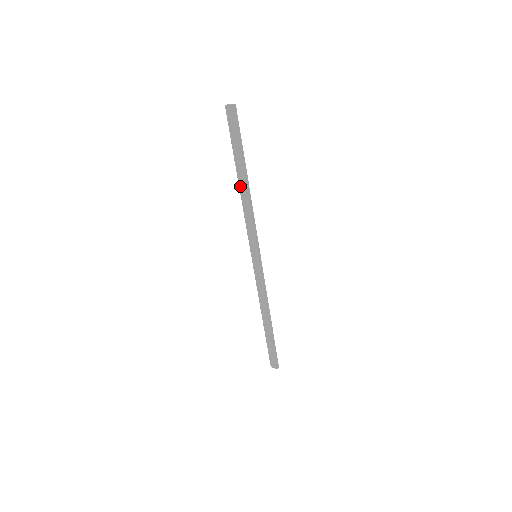
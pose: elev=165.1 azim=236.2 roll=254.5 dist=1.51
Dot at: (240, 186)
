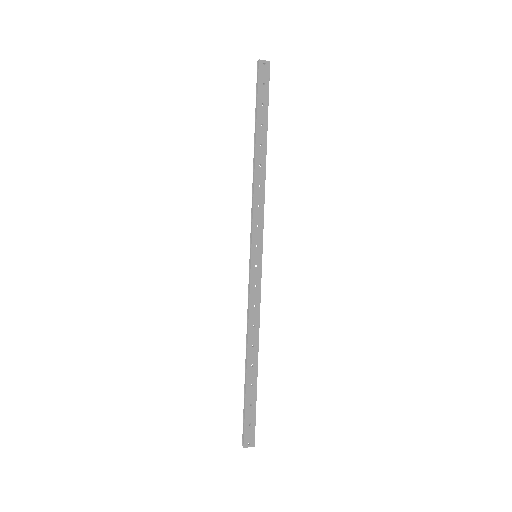
Dot at: (257, 157)
